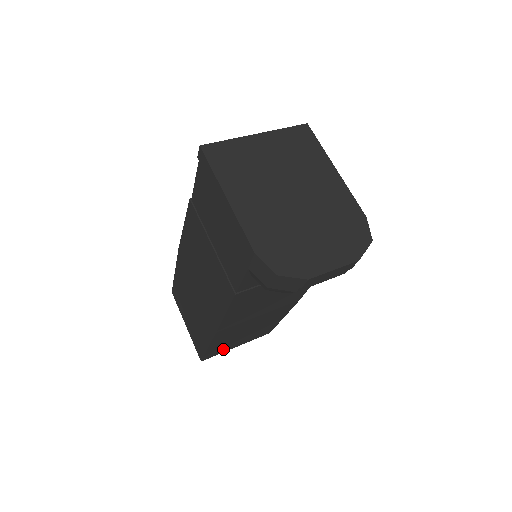
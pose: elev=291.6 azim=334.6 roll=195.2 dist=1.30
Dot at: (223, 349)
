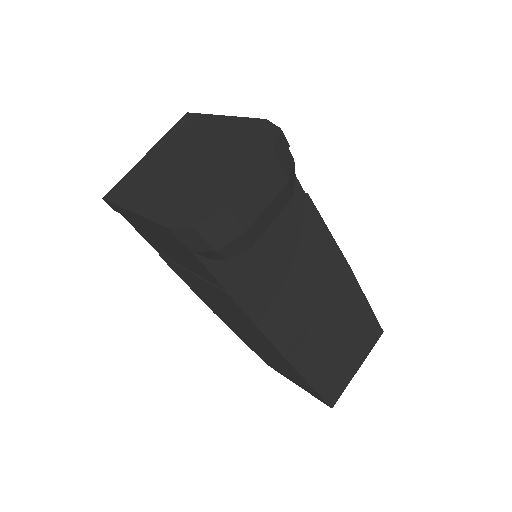
Dot at: (340, 379)
